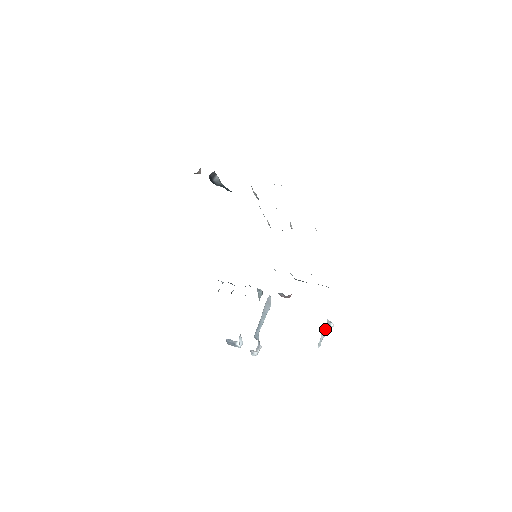
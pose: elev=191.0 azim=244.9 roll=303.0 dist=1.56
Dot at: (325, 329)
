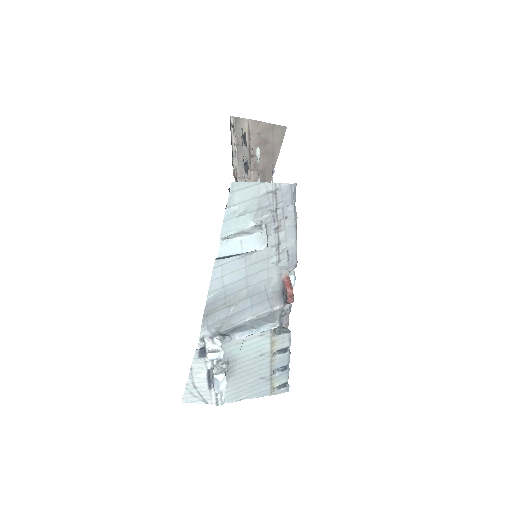
Dot at: (251, 231)
